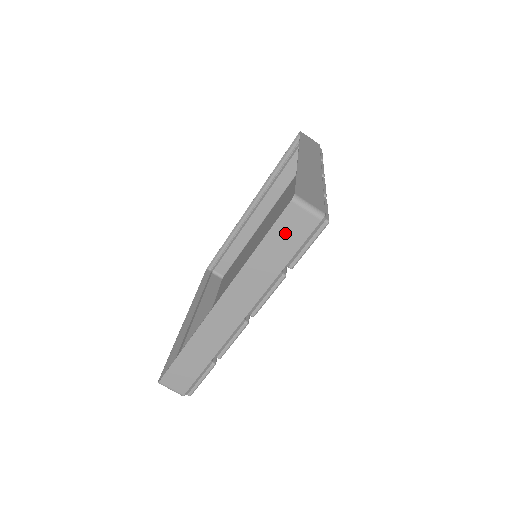
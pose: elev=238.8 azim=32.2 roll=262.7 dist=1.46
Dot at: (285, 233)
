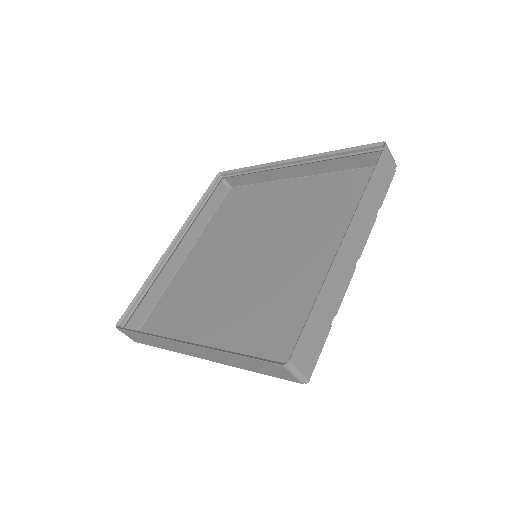
Dot at: (264, 367)
